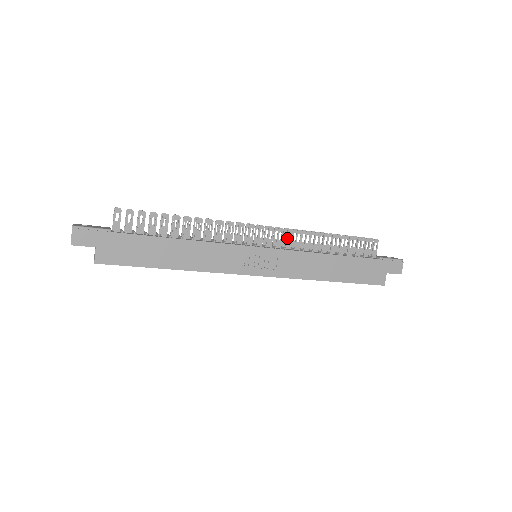
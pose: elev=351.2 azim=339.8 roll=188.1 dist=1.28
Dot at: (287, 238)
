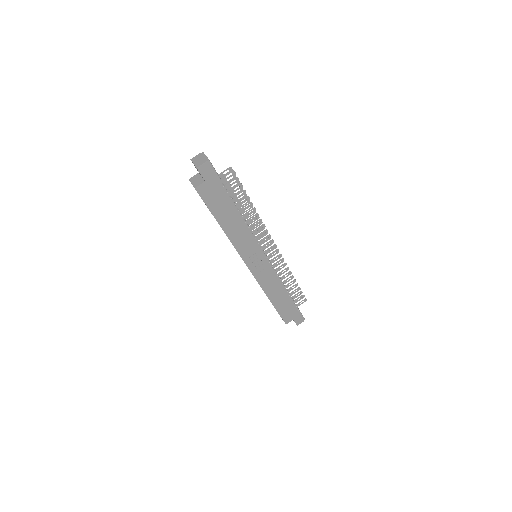
Dot at: occluded
